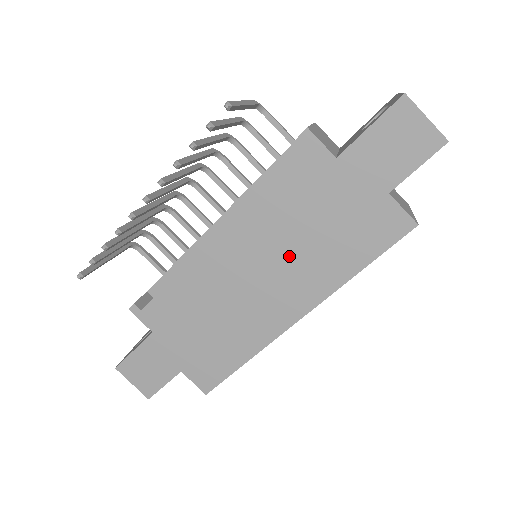
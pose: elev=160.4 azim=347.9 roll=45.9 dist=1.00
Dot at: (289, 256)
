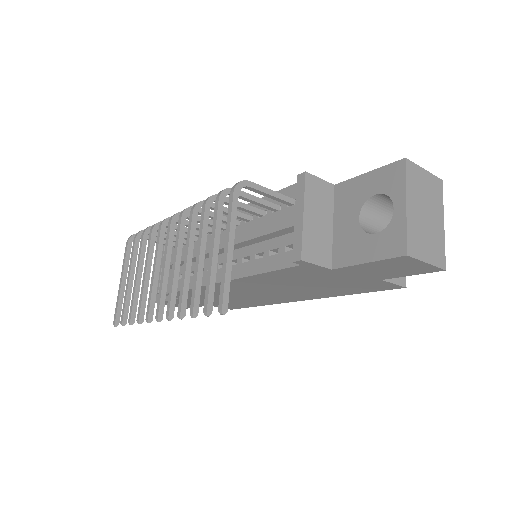
Dot at: (289, 289)
